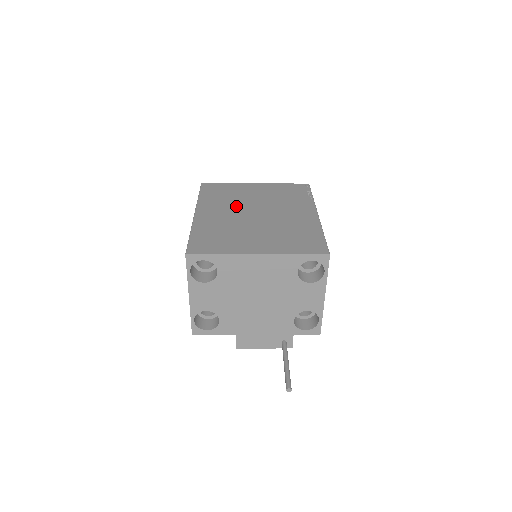
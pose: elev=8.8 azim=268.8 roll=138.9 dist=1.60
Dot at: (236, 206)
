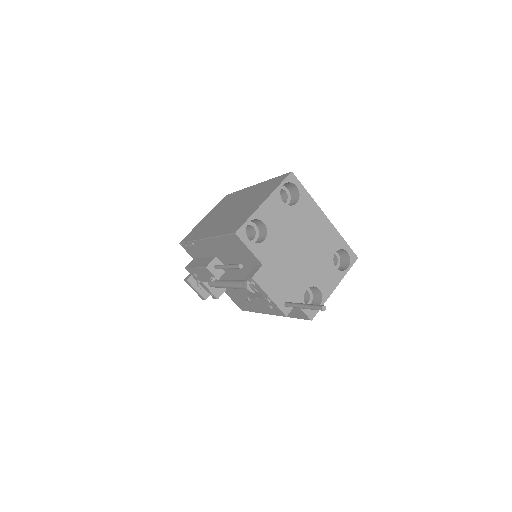
Dot at: occluded
